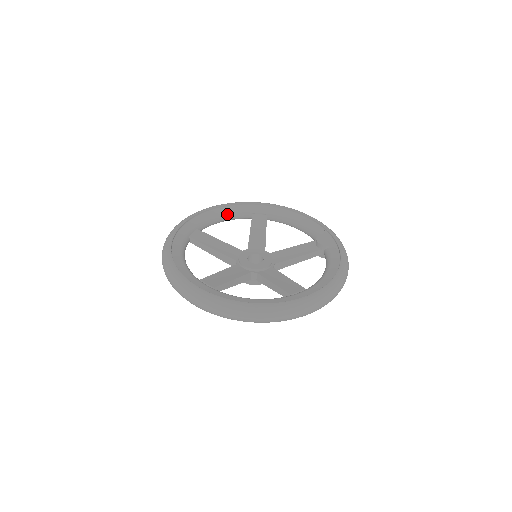
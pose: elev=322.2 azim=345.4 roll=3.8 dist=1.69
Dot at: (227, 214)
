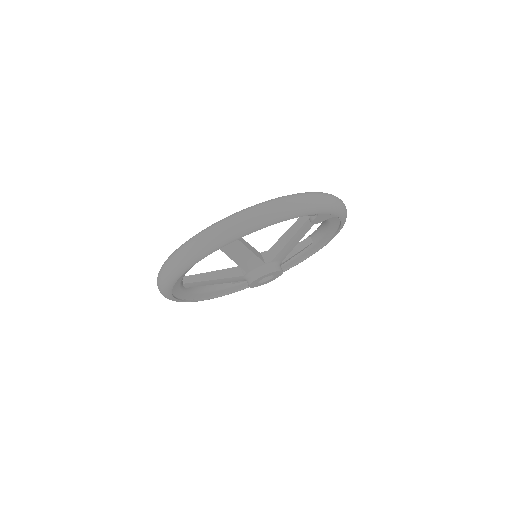
Dot at: occluded
